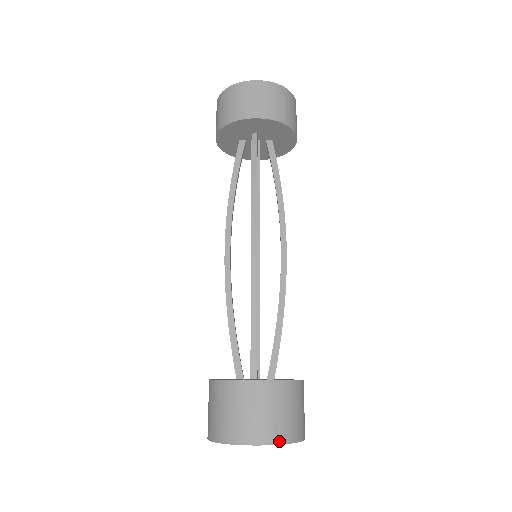
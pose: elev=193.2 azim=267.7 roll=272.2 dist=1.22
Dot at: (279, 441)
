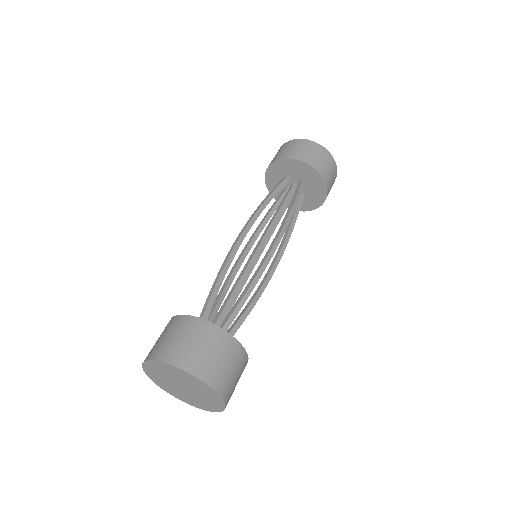
Dot at: (224, 397)
